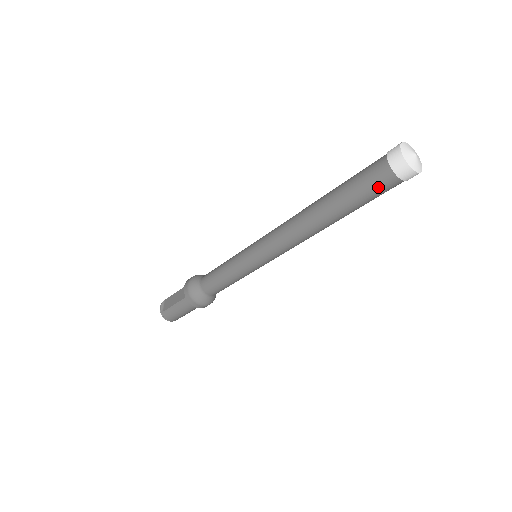
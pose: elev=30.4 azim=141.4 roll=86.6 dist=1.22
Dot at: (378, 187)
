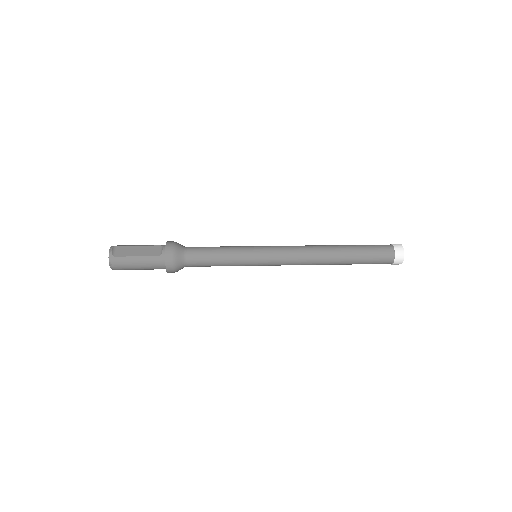
Dot at: (380, 260)
